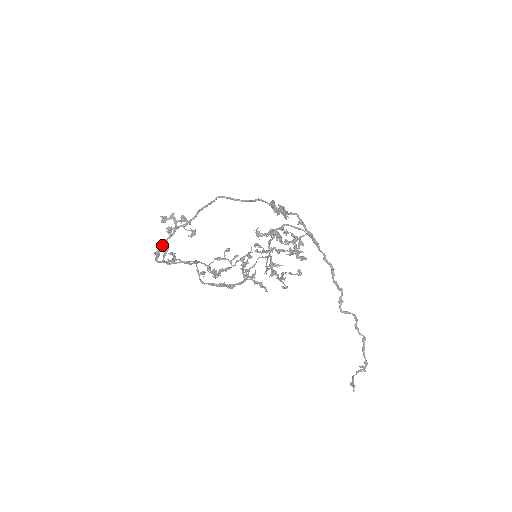
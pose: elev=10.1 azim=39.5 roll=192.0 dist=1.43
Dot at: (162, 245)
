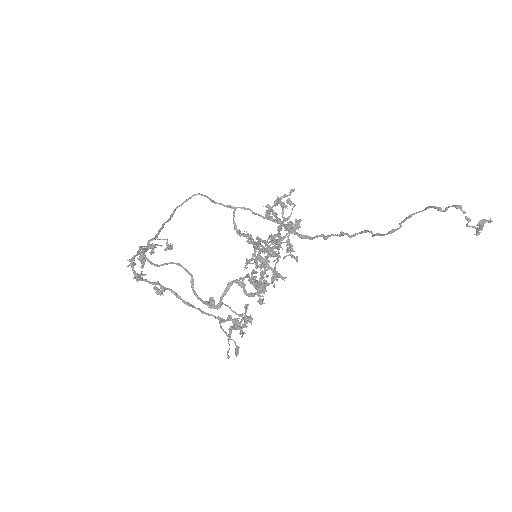
Dot at: (137, 252)
